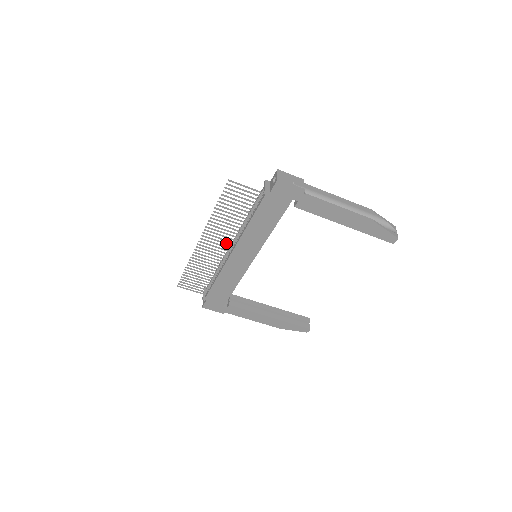
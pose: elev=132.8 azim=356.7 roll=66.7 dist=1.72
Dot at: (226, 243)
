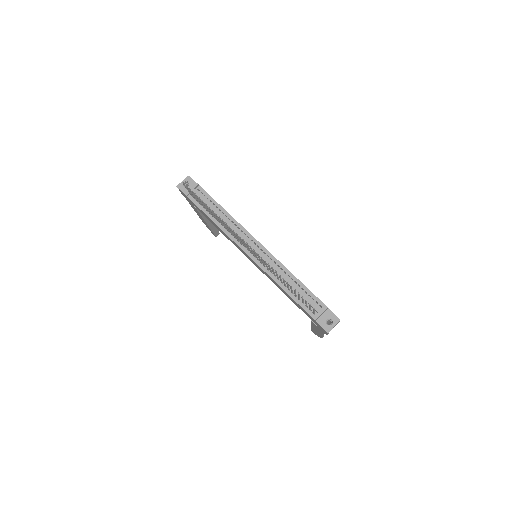
Dot at: occluded
